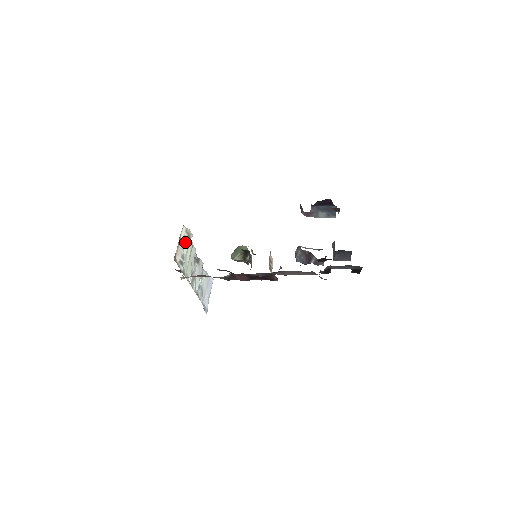
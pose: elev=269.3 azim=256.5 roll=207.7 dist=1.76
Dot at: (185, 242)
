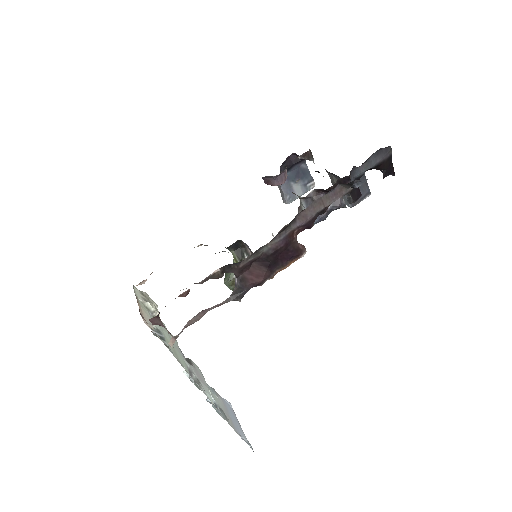
Dot at: (149, 309)
